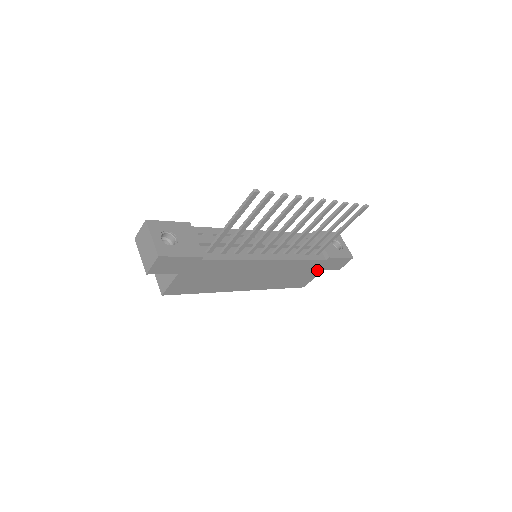
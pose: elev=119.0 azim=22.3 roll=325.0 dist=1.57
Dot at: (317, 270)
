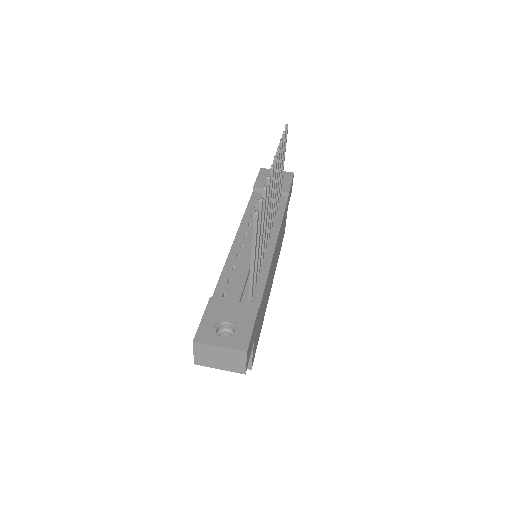
Dot at: occluded
